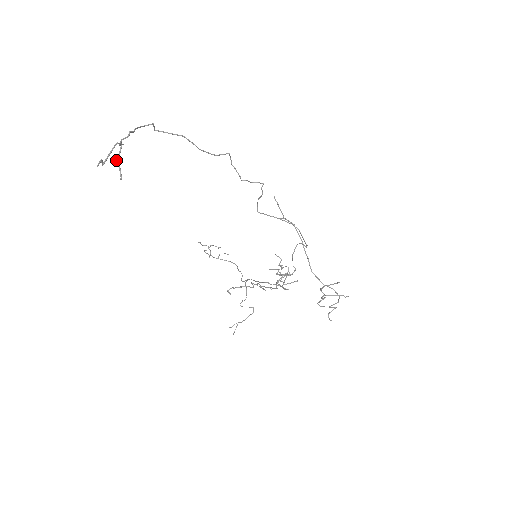
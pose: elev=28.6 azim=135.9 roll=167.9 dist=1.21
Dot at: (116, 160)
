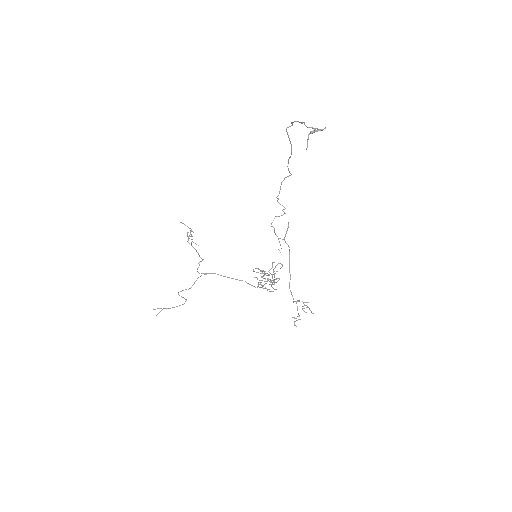
Dot at: (308, 135)
